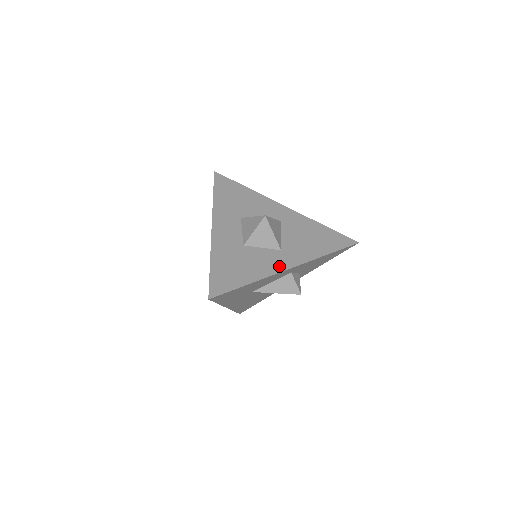
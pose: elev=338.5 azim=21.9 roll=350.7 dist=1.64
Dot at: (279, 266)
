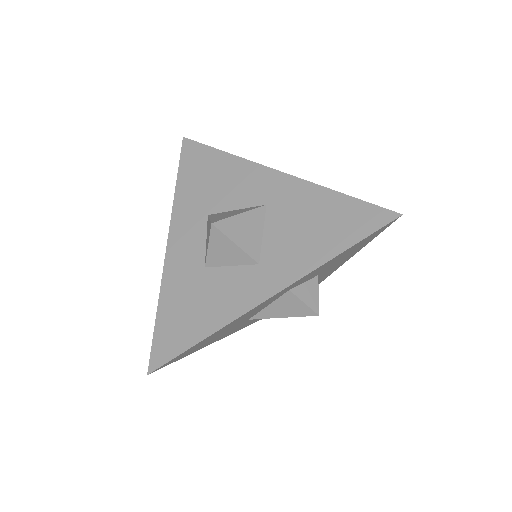
Dot at: (251, 297)
